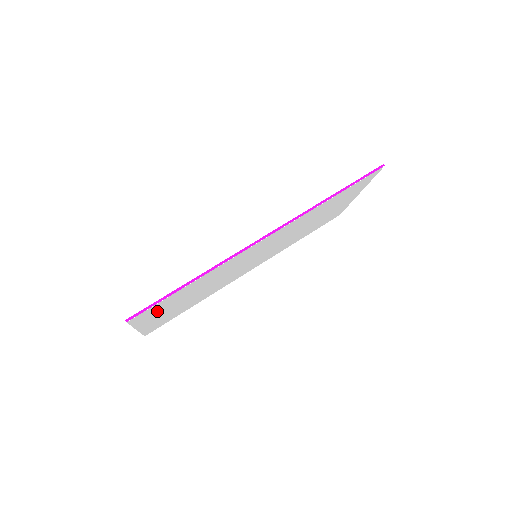
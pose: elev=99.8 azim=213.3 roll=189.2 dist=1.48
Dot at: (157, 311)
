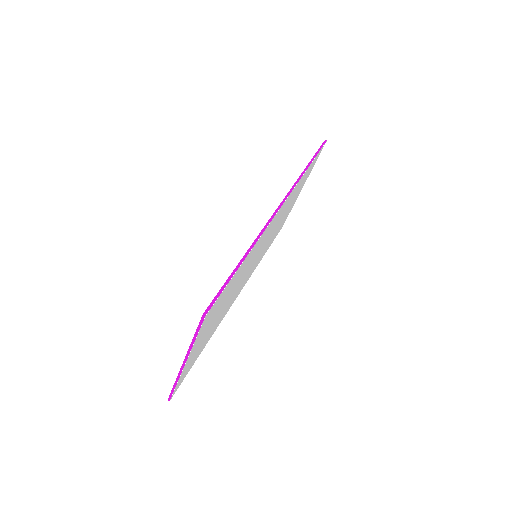
Dot at: (210, 318)
